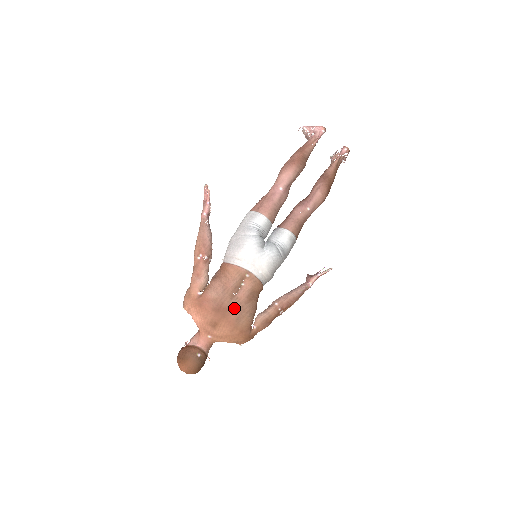
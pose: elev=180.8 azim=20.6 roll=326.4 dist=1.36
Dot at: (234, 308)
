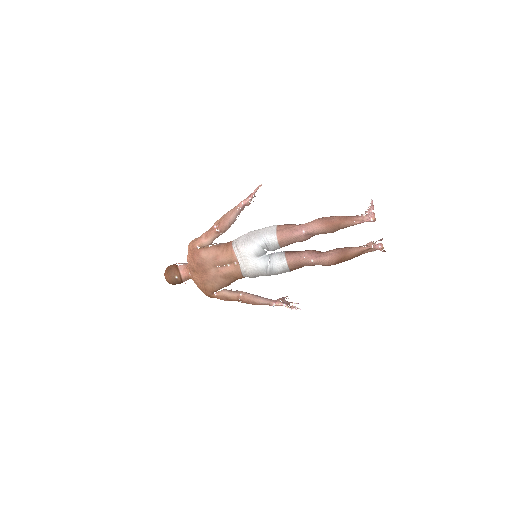
Dot at: (210, 273)
